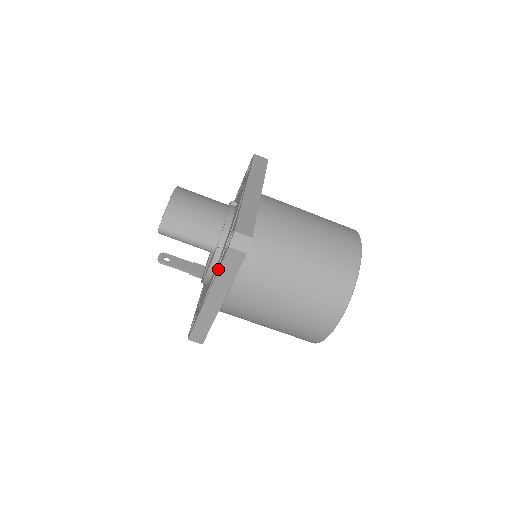
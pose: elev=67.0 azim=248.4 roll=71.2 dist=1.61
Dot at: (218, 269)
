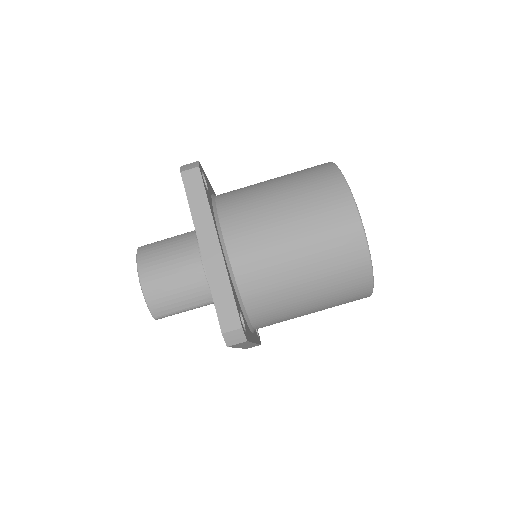
Dot at: occluded
